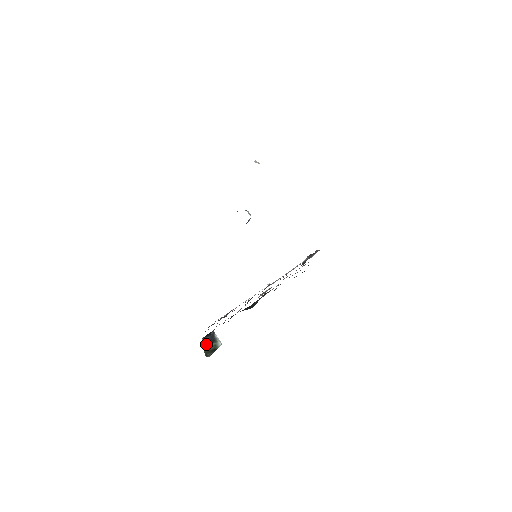
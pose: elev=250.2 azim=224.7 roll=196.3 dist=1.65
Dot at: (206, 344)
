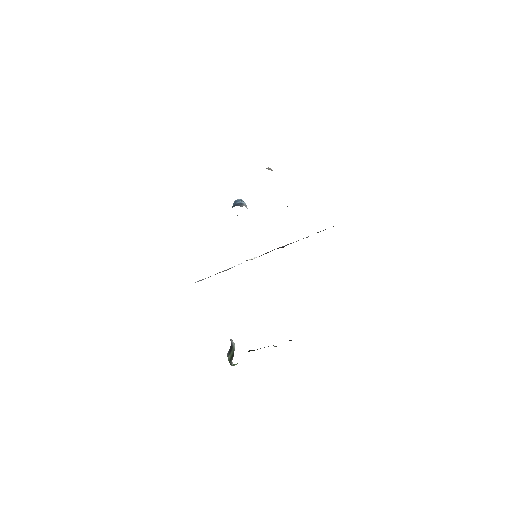
Dot at: (229, 355)
